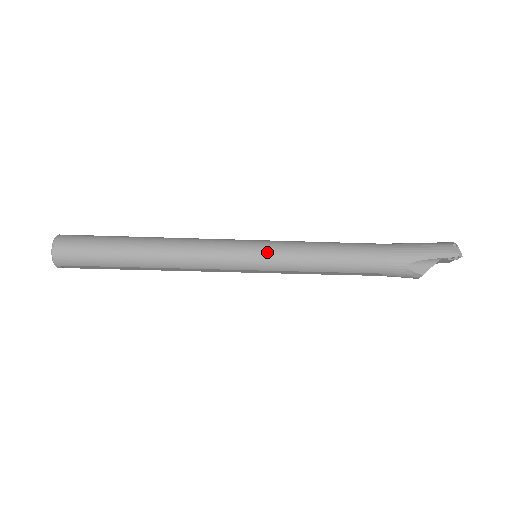
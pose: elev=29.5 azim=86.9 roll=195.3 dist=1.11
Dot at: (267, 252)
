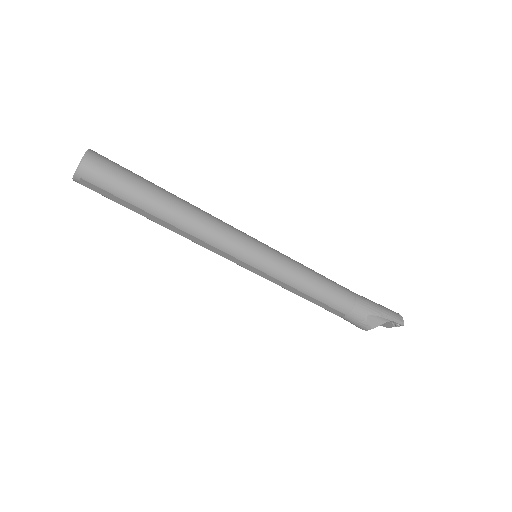
Dot at: (271, 256)
